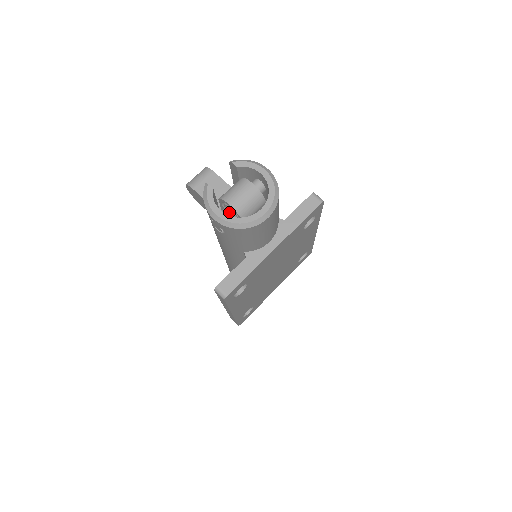
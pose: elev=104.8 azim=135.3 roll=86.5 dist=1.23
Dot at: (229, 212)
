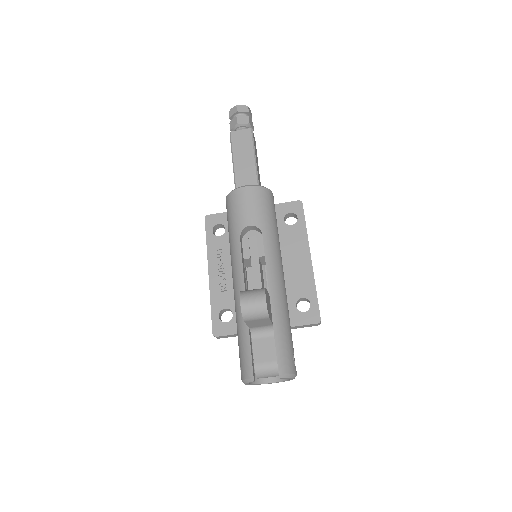
Dot at: occluded
